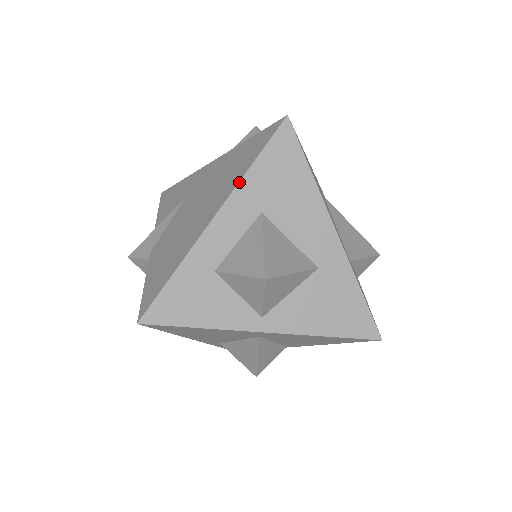
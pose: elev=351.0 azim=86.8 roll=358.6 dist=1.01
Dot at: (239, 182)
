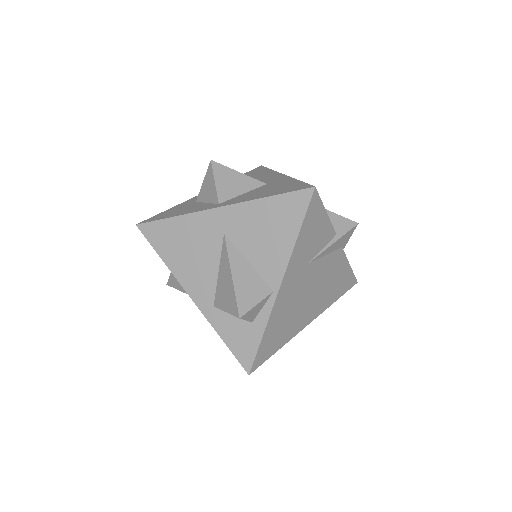
Dot at: occluded
